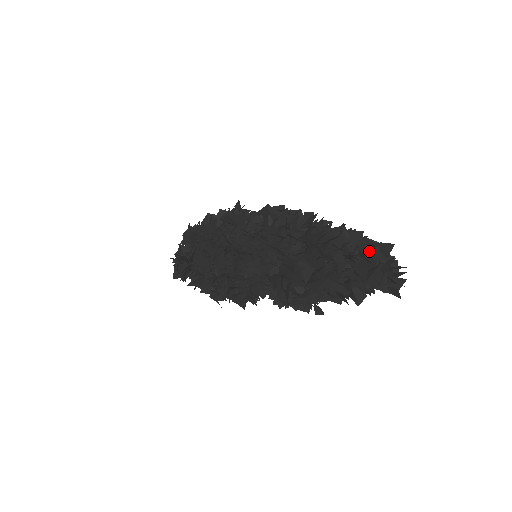
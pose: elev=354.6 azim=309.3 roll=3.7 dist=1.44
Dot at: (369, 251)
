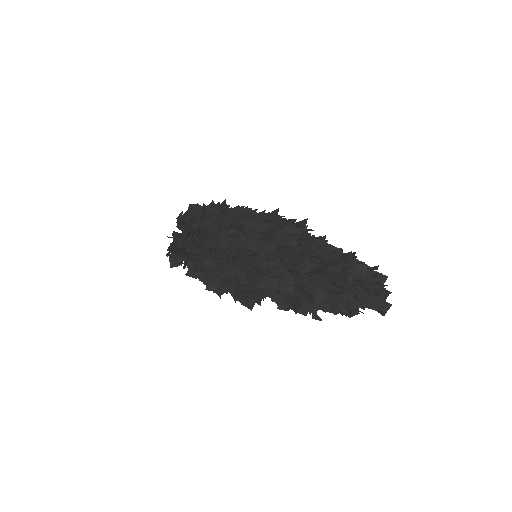
Dot at: (372, 286)
